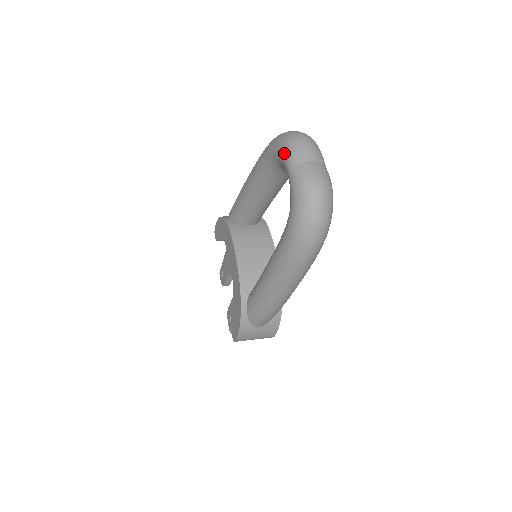
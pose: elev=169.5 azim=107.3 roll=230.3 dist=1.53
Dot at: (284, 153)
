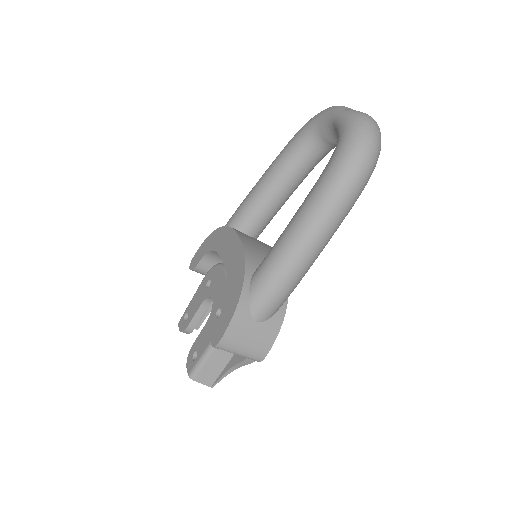
Dot at: (328, 110)
